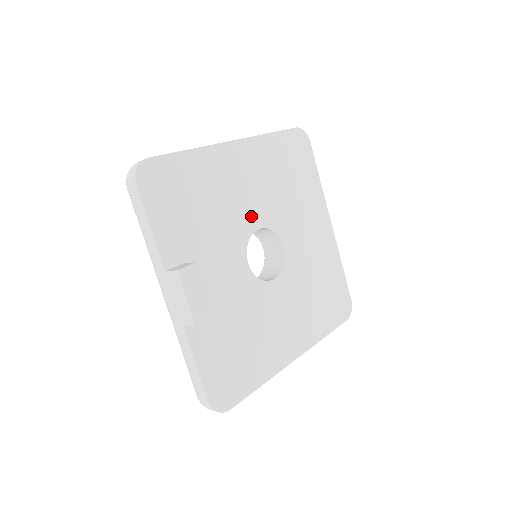
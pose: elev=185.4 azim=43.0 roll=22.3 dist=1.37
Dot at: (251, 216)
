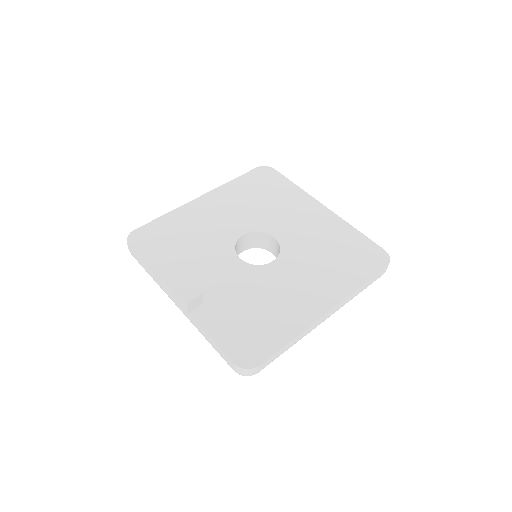
Dot at: (232, 230)
